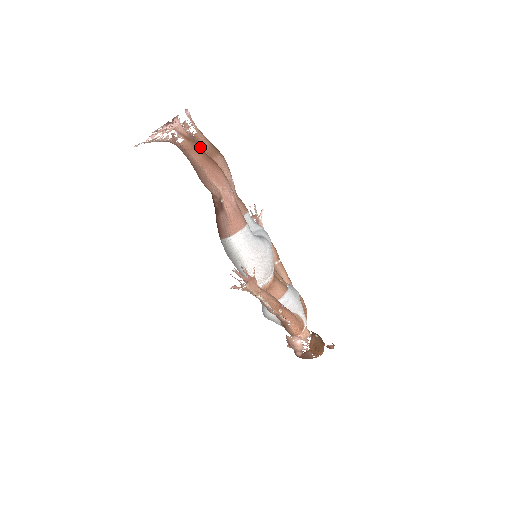
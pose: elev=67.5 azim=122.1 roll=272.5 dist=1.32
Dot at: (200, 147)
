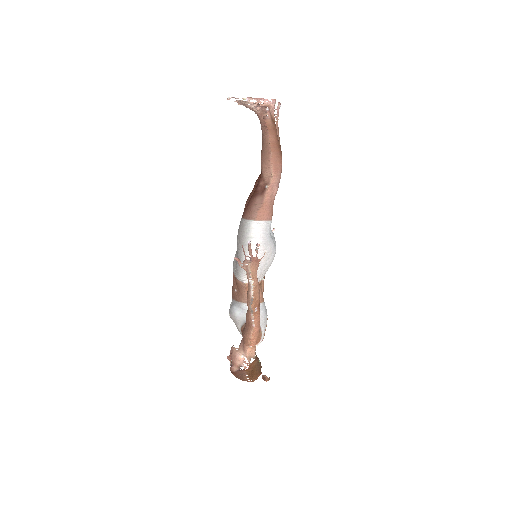
Dot at: occluded
